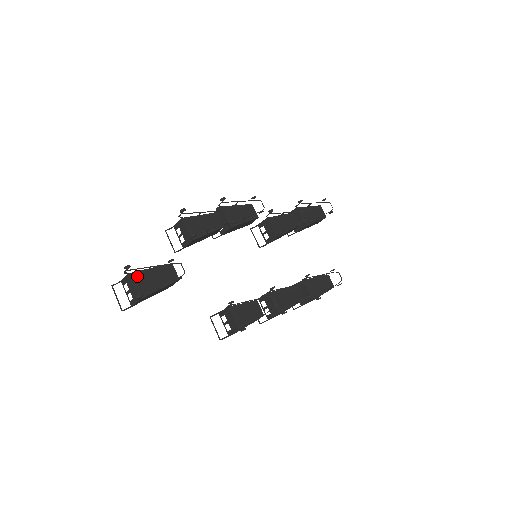
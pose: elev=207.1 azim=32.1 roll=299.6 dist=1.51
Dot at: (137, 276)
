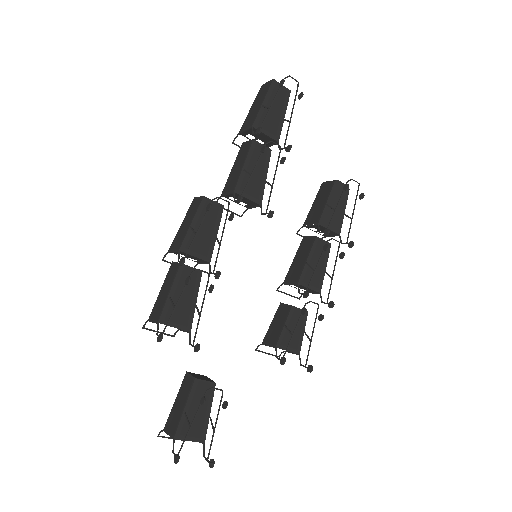
Dot at: (182, 432)
